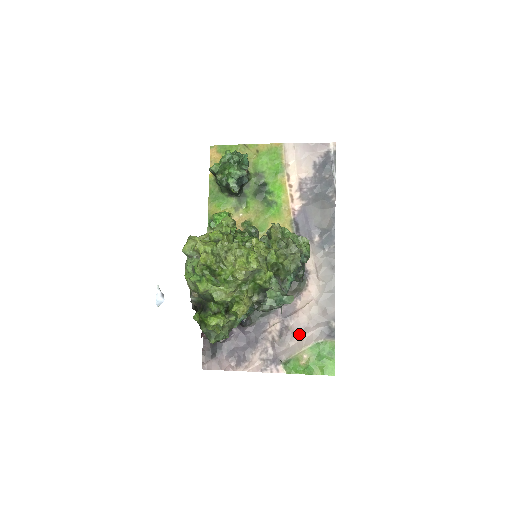
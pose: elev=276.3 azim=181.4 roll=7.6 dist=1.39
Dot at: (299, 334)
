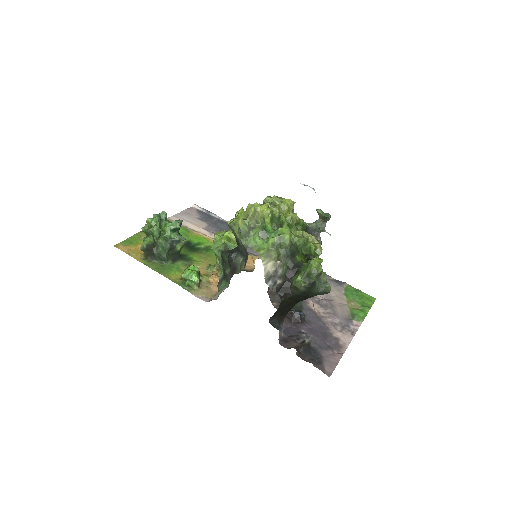
Dot at: (331, 298)
